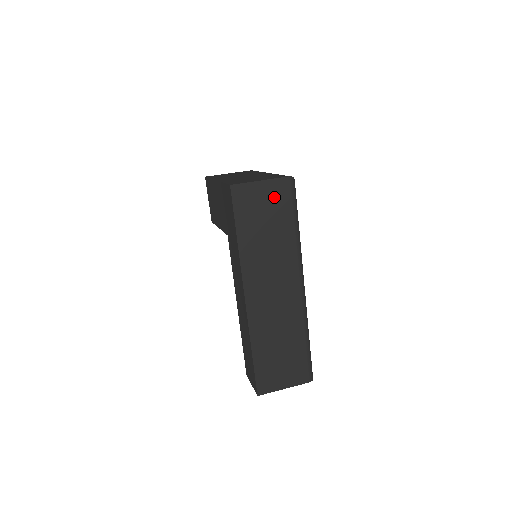
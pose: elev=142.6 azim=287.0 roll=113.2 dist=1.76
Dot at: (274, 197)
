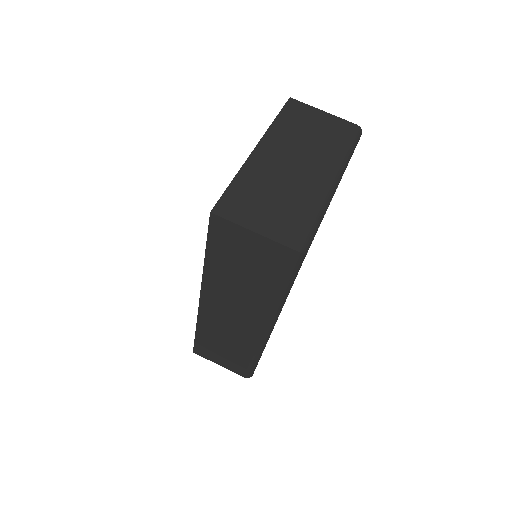
Dot at: (265, 255)
